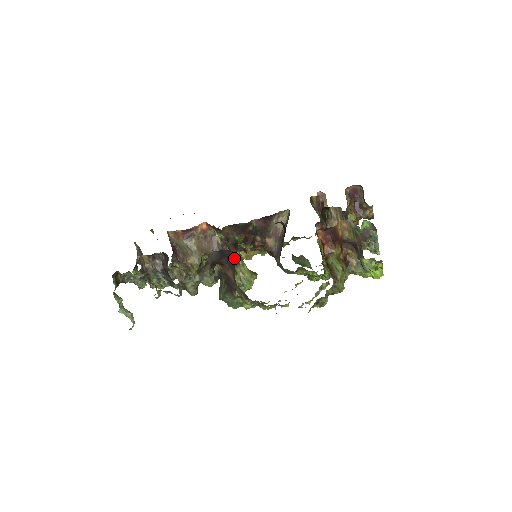
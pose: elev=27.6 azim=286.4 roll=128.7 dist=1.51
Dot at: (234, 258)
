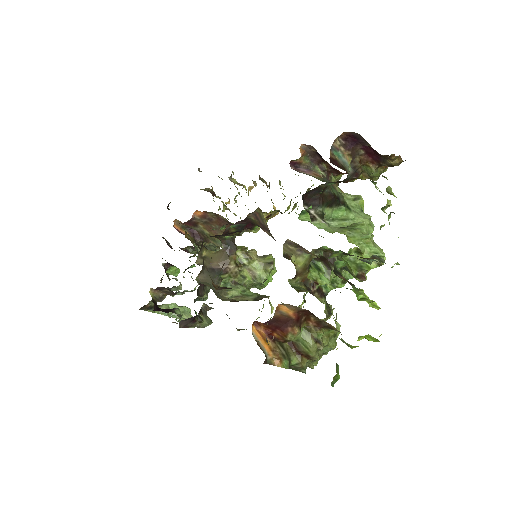
Dot at: (230, 270)
